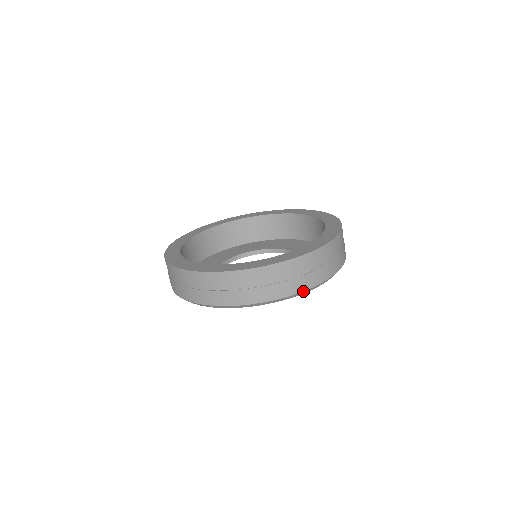
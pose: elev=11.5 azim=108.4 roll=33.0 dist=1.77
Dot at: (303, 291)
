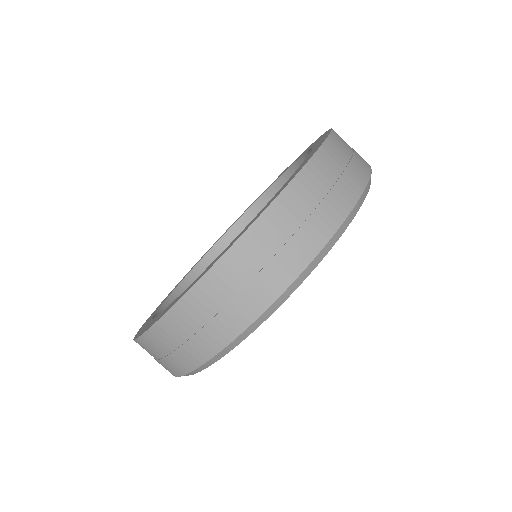
Dot at: (298, 276)
